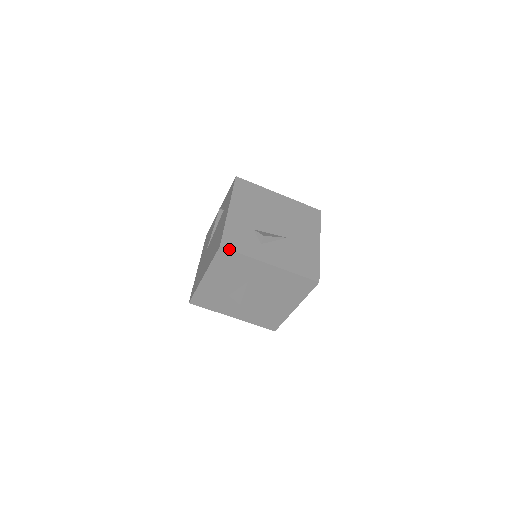
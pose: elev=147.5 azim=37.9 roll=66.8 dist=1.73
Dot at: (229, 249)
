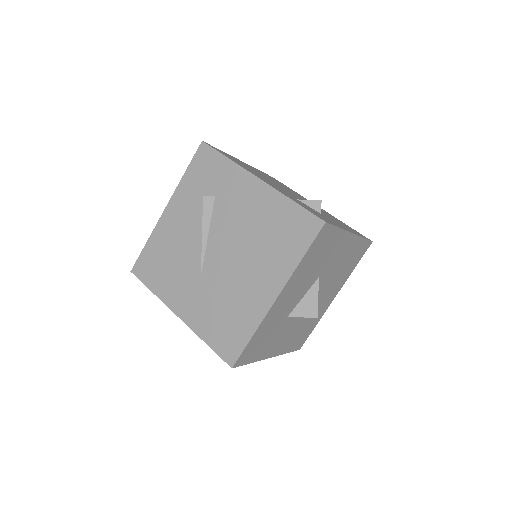
Dot at: (331, 224)
